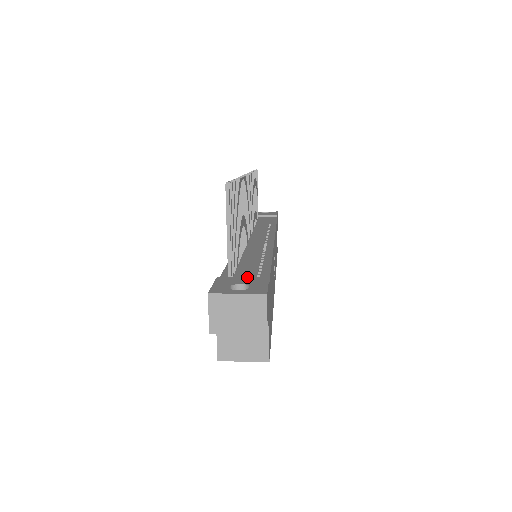
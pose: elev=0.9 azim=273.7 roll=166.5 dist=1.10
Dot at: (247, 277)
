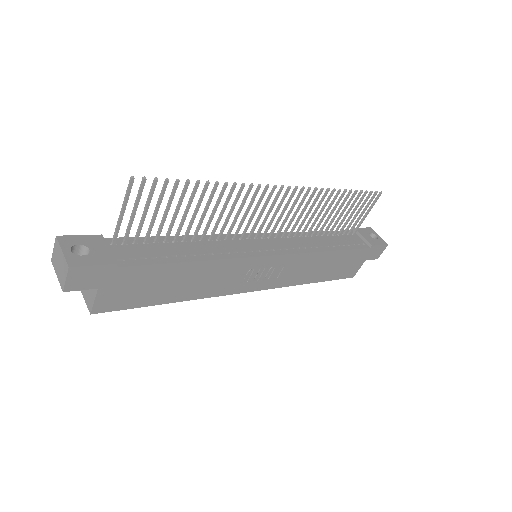
Dot at: (111, 251)
